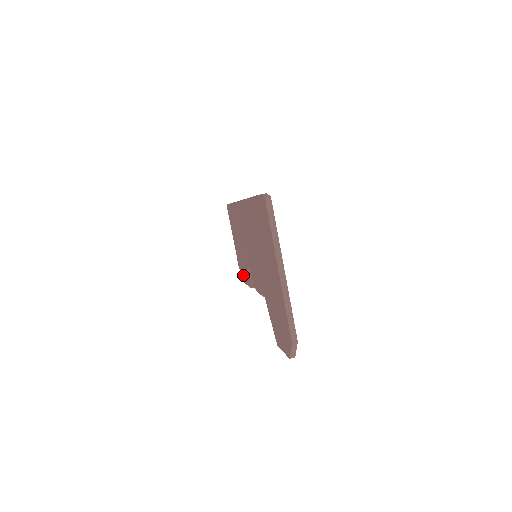
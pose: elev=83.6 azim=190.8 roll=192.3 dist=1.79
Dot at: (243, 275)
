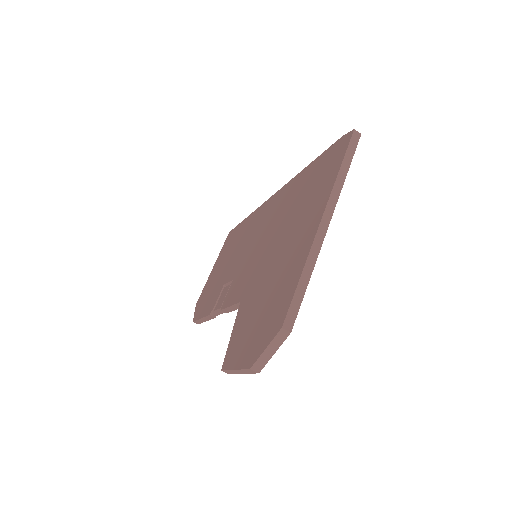
Dot at: (199, 309)
